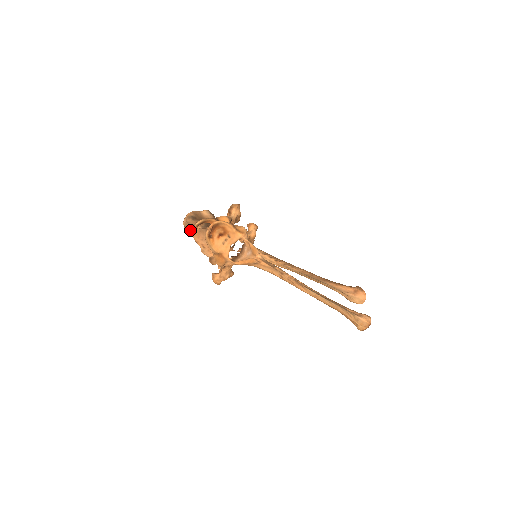
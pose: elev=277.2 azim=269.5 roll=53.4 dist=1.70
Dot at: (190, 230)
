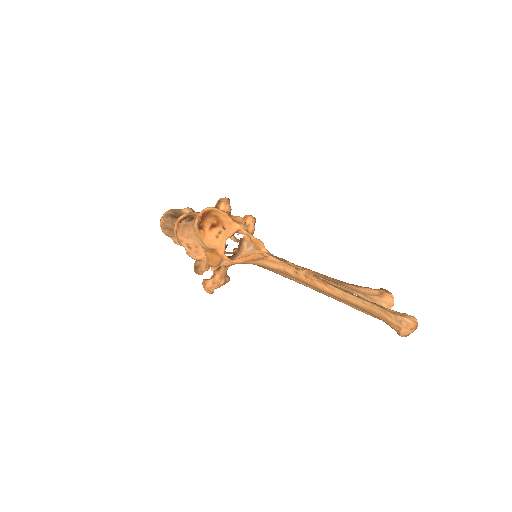
Dot at: (169, 232)
